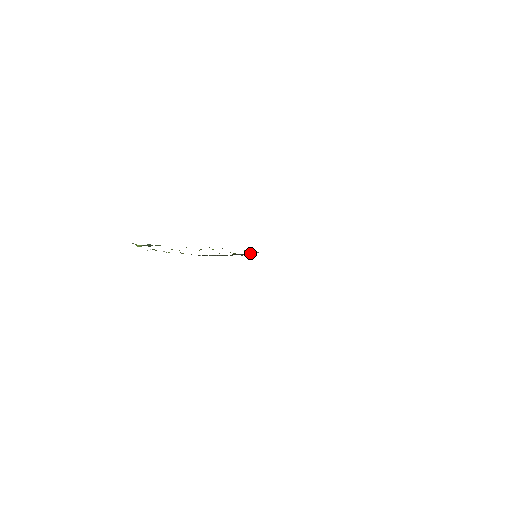
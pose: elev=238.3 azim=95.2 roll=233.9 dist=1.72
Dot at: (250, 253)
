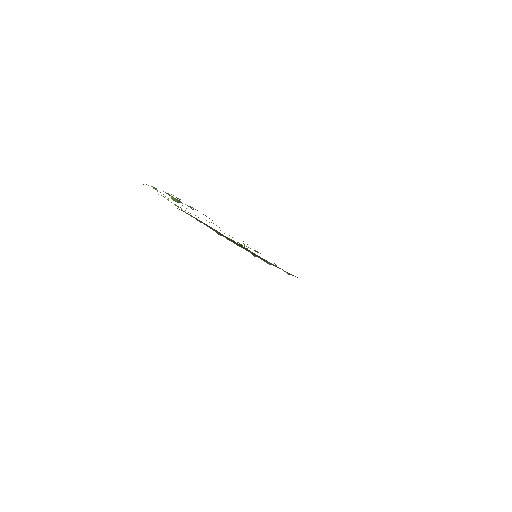
Dot at: (268, 262)
